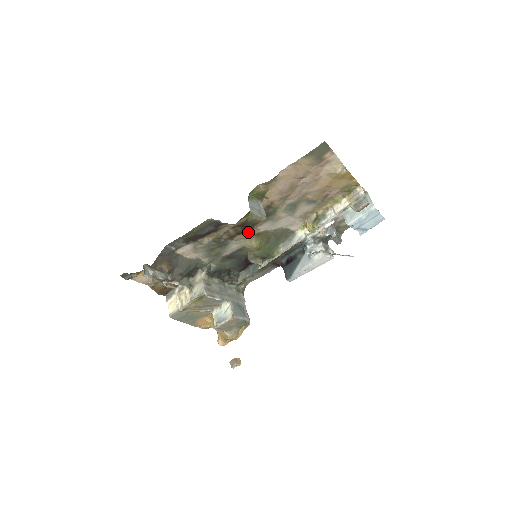
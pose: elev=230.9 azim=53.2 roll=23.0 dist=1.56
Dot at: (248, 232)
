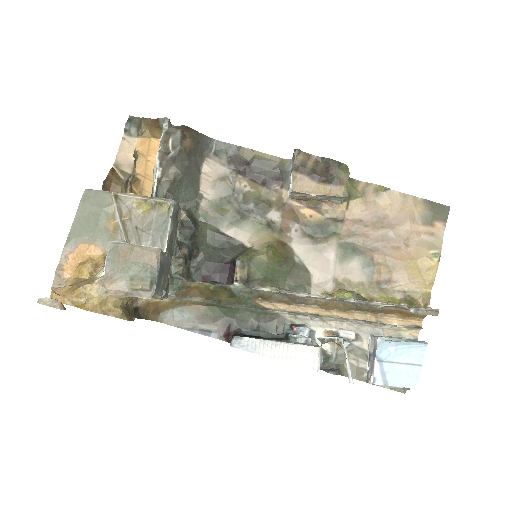
Dot at: (315, 188)
